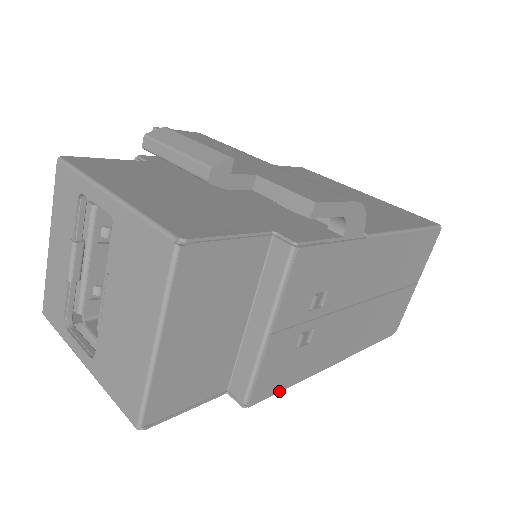
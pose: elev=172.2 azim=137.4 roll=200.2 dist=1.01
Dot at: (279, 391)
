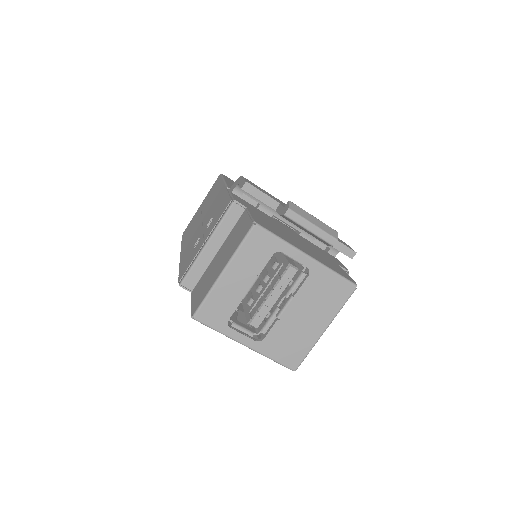
Dot at: occluded
